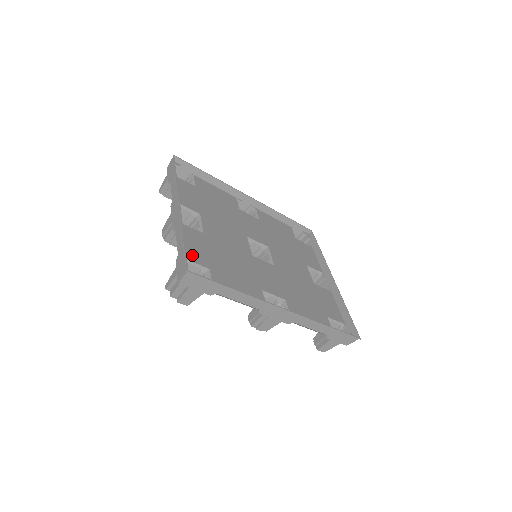
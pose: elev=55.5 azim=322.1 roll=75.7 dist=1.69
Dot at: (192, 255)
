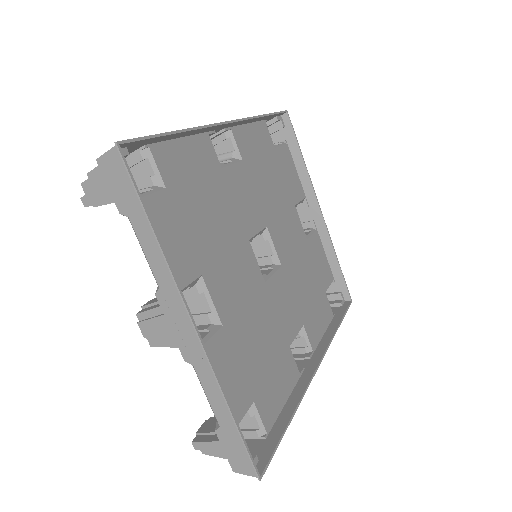
Dot at: (235, 407)
